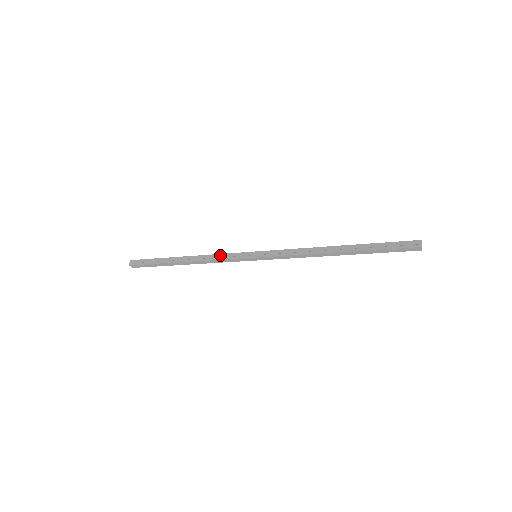
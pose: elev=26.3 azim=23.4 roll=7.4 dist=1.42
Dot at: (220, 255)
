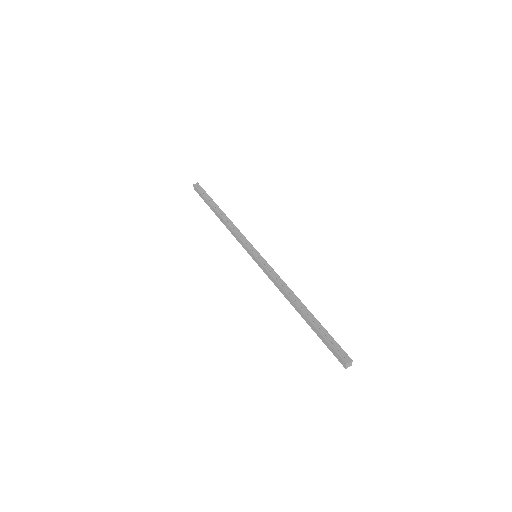
Dot at: (240, 232)
